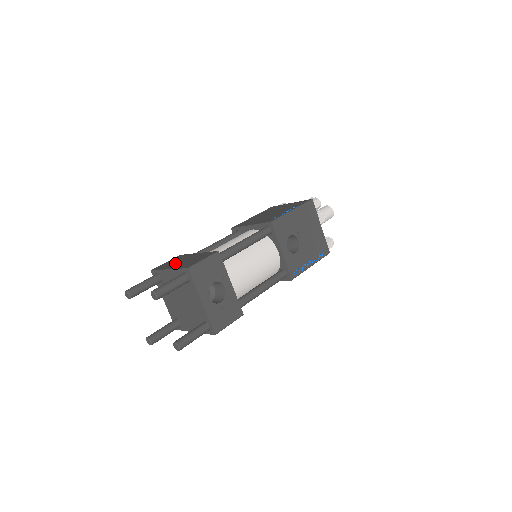
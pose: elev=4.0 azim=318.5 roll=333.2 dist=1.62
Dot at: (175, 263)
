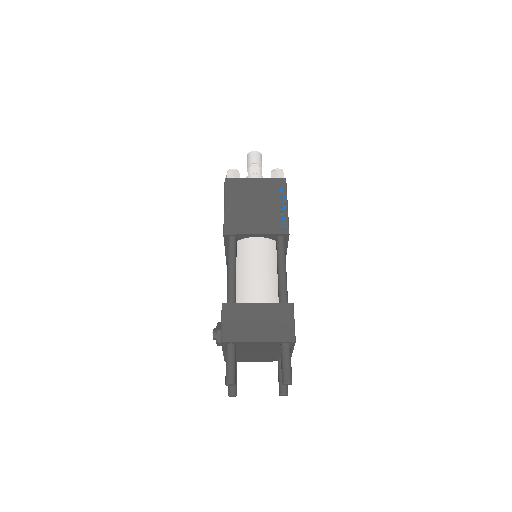
Dot at: (250, 328)
